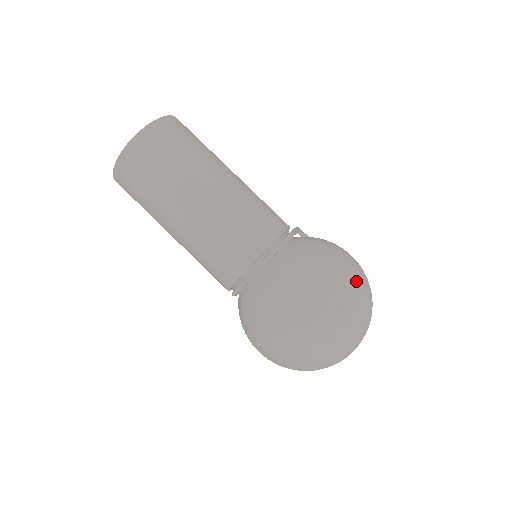
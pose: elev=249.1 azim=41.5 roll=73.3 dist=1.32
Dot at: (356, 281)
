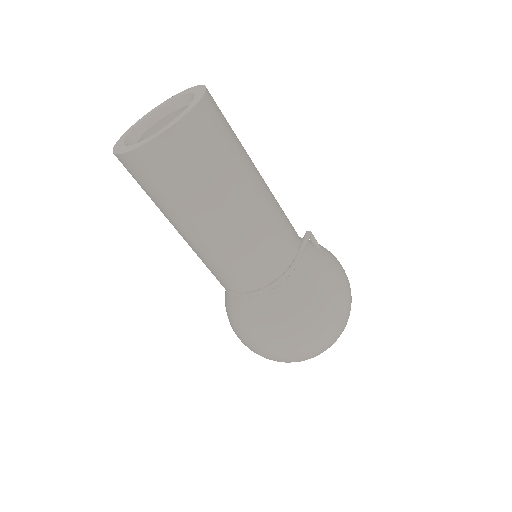
Dot at: (335, 329)
